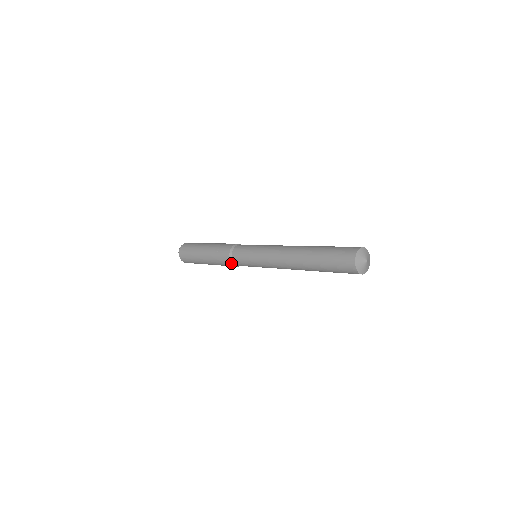
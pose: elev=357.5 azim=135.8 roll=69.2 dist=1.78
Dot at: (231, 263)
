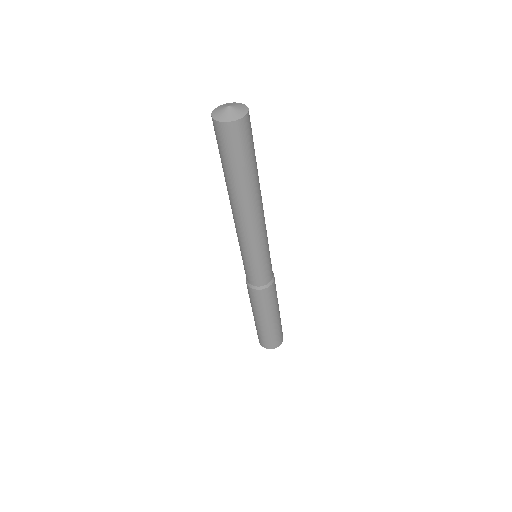
Dot at: (246, 281)
